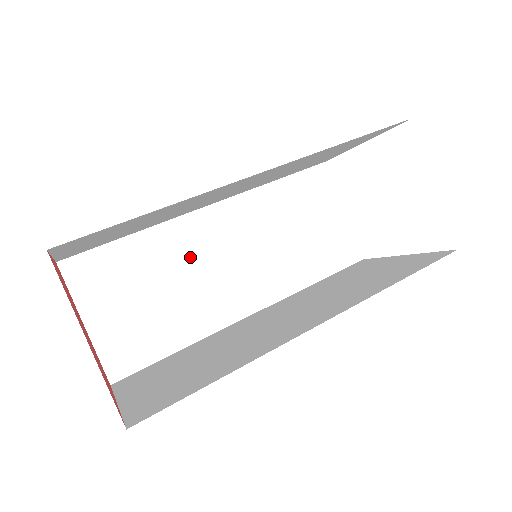
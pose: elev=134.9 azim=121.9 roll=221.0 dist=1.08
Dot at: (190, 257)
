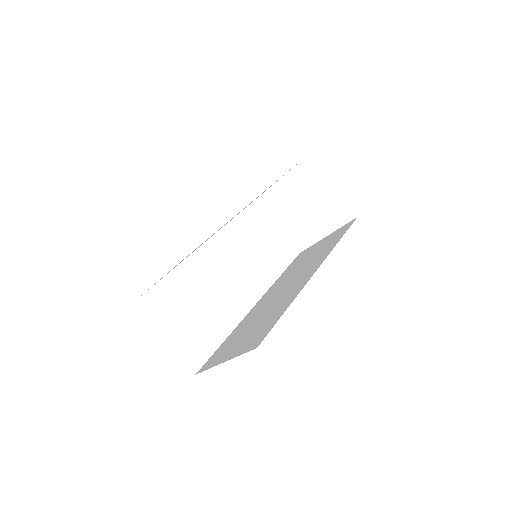
Dot at: (206, 278)
